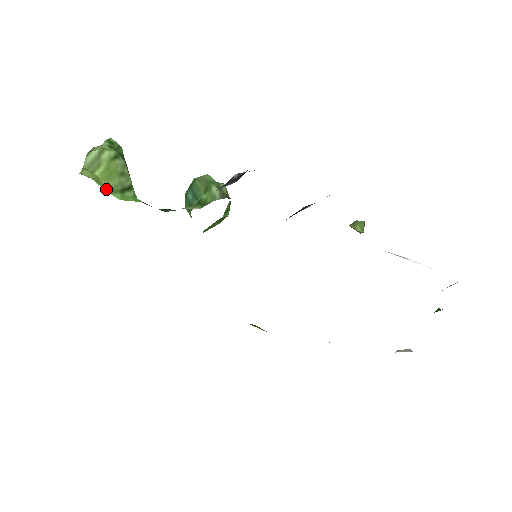
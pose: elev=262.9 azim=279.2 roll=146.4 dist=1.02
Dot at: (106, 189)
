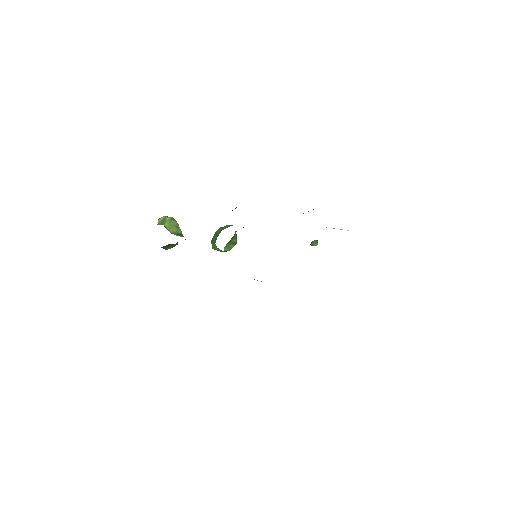
Dot at: (170, 232)
